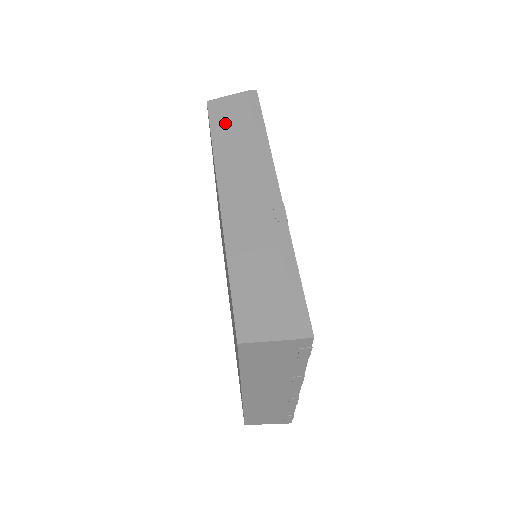
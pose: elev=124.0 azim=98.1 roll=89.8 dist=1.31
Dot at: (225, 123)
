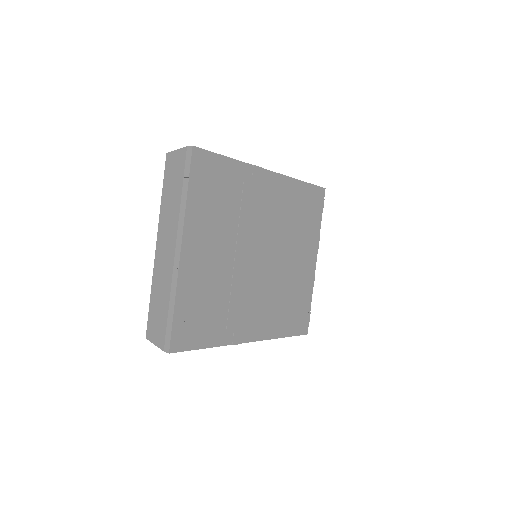
Dot at: occluded
